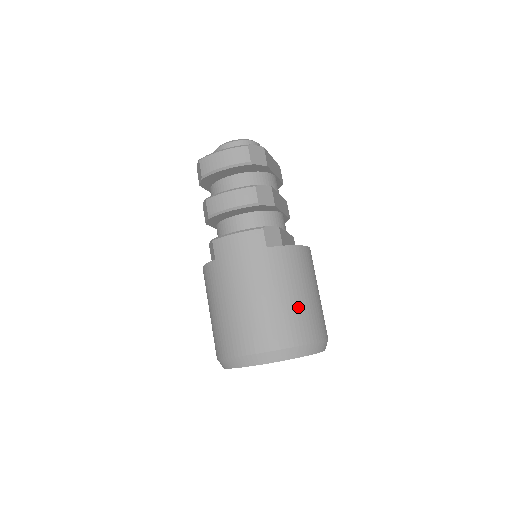
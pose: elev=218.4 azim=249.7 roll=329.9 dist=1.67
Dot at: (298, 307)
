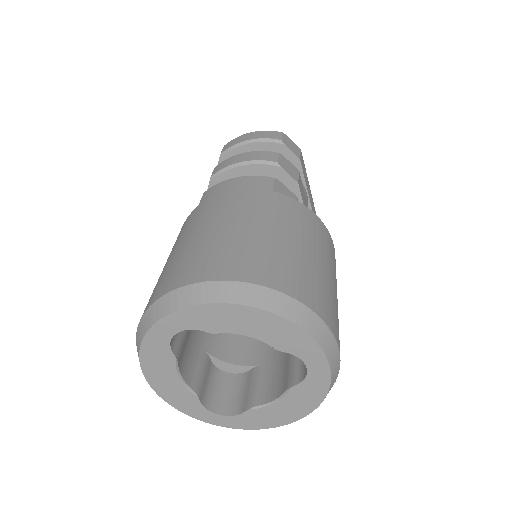
Dot at: (297, 256)
